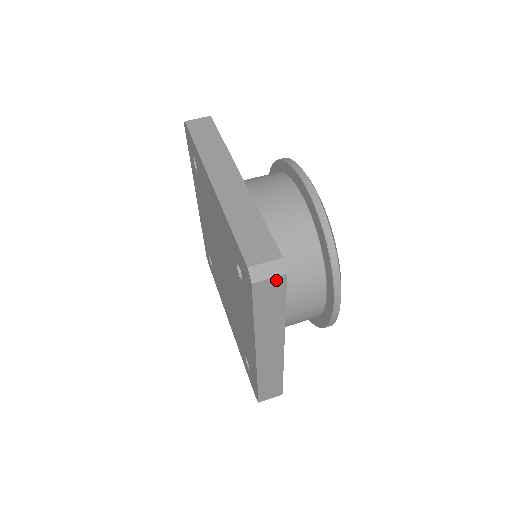
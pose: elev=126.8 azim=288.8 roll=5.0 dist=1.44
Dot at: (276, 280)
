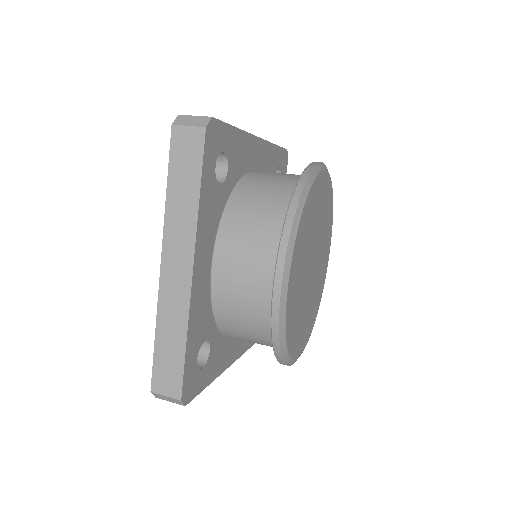
Dot at: (195, 133)
